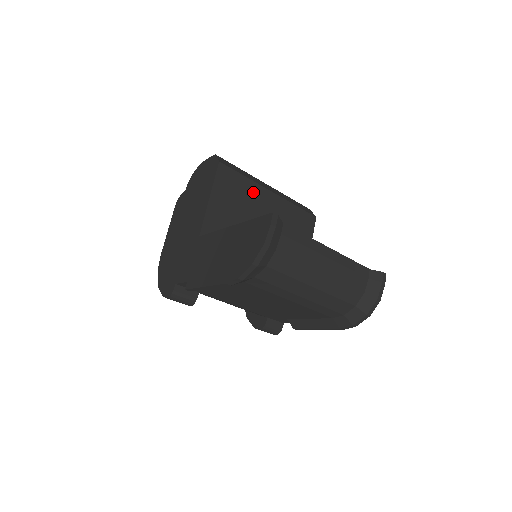
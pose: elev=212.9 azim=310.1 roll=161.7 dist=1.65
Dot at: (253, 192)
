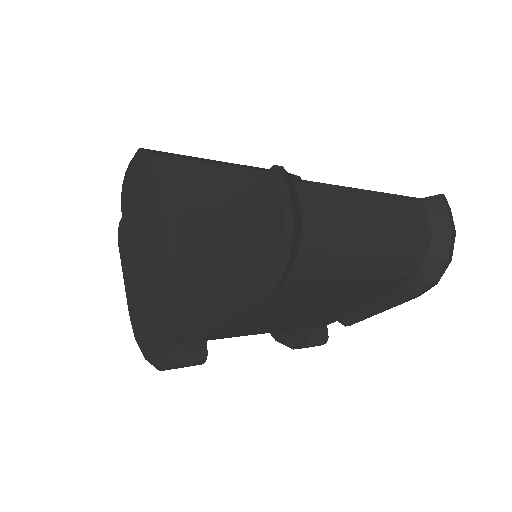
Dot at: (212, 176)
